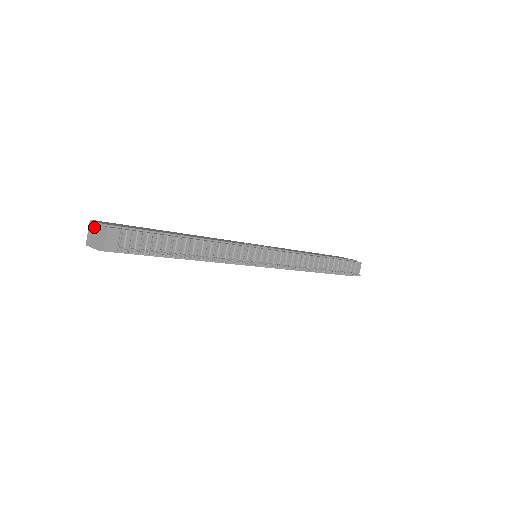
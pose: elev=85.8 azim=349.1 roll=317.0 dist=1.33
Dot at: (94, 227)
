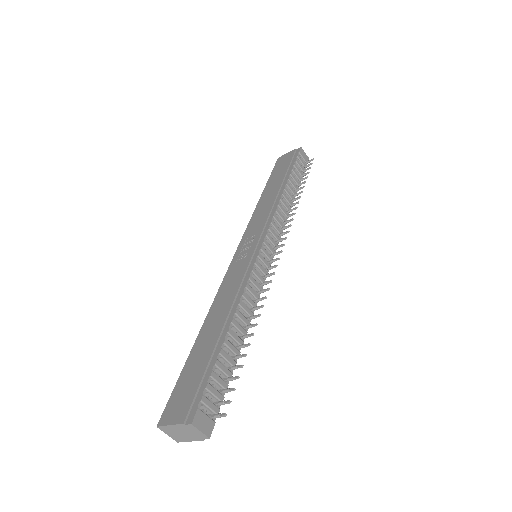
Dot at: (171, 430)
